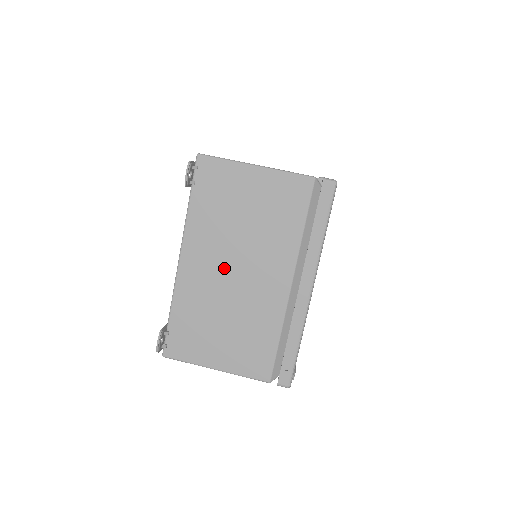
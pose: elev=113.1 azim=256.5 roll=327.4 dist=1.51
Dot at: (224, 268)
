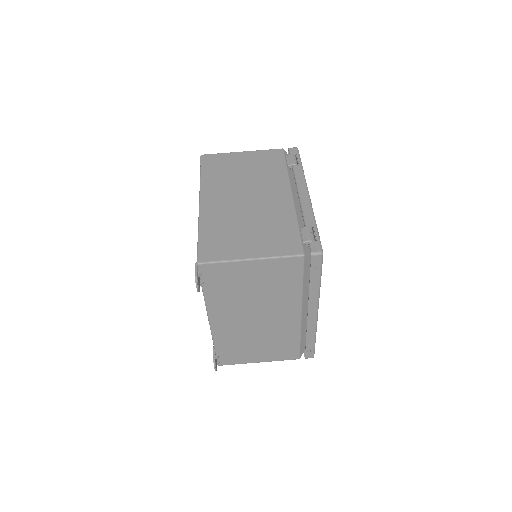
Dot at: (246, 318)
